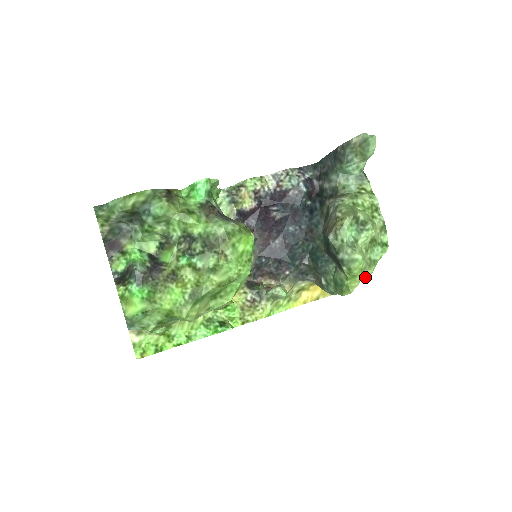
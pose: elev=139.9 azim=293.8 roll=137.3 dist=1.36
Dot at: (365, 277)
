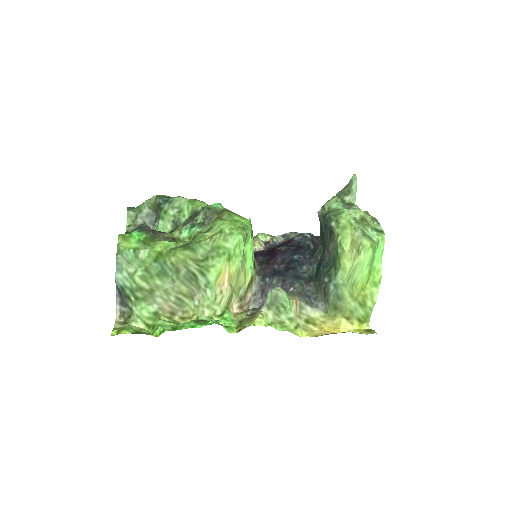
Dot at: (365, 257)
